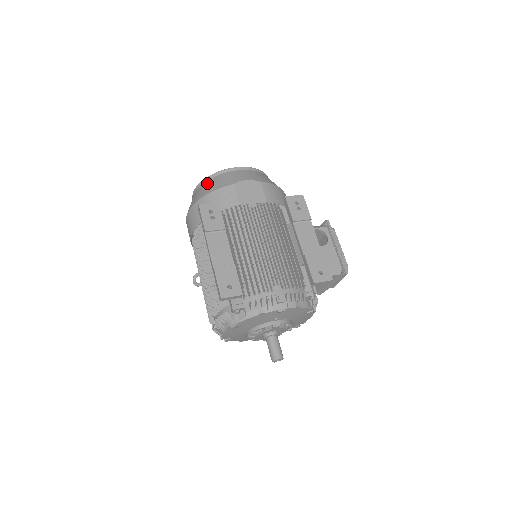
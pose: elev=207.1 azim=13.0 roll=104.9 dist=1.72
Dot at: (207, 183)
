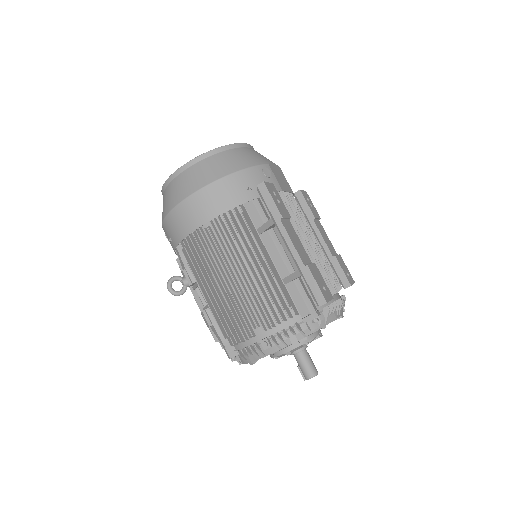
Dot at: (225, 155)
